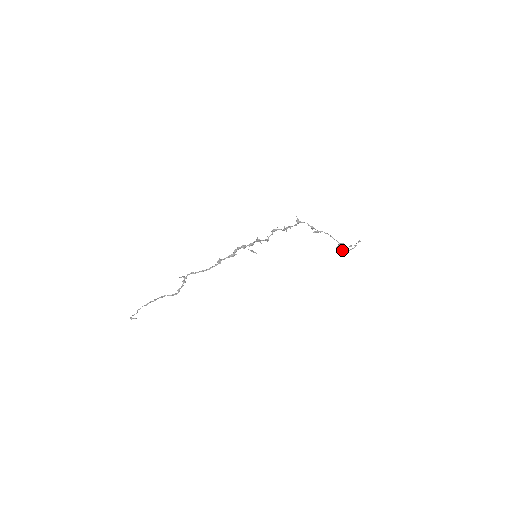
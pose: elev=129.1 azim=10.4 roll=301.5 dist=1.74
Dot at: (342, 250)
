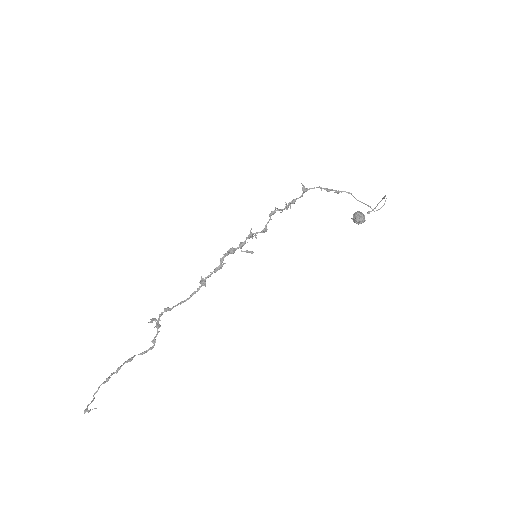
Dot at: (362, 218)
